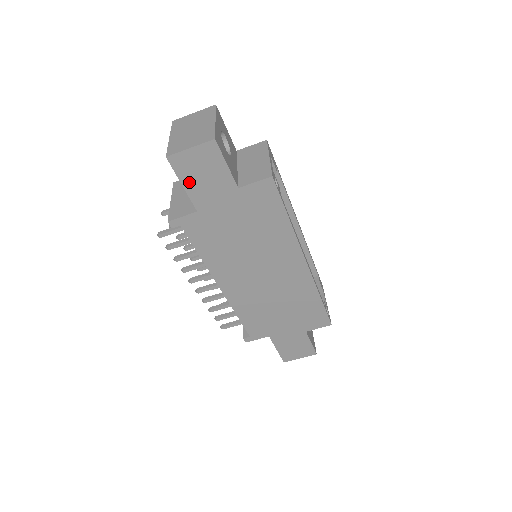
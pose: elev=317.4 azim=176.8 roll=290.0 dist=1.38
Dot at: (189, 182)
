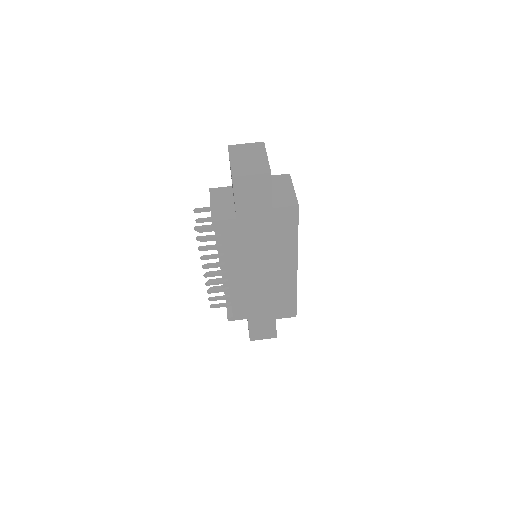
Dot at: (240, 197)
